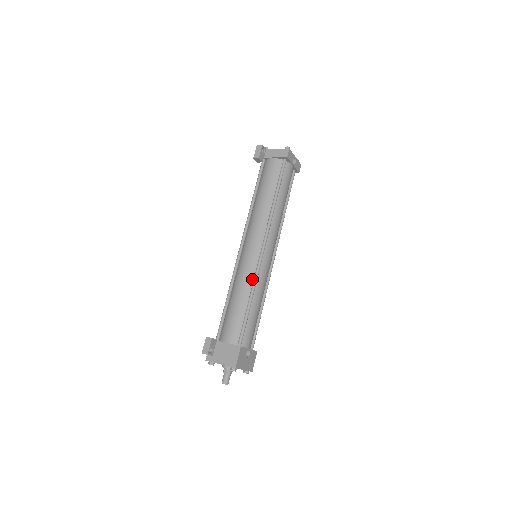
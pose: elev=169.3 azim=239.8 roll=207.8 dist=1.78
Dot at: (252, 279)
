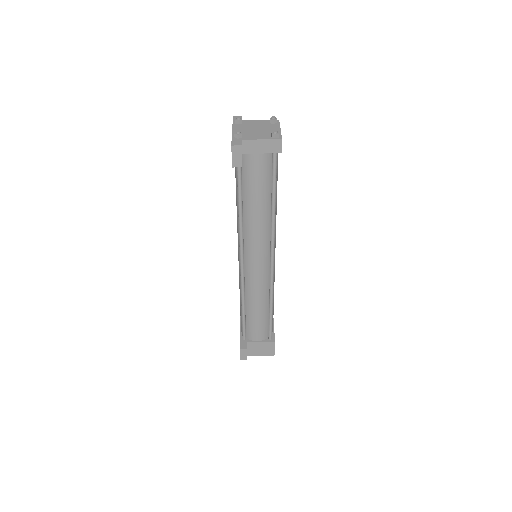
Dot at: (267, 289)
